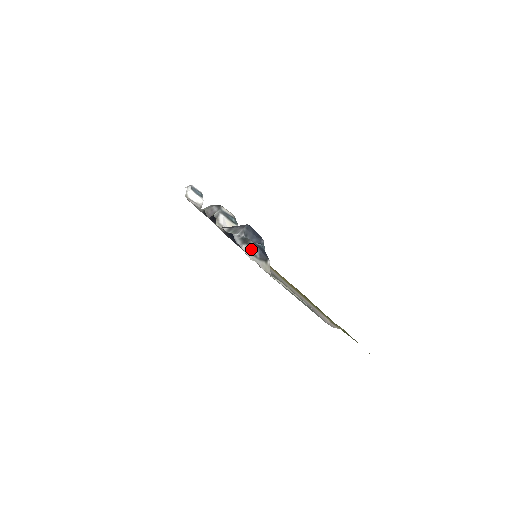
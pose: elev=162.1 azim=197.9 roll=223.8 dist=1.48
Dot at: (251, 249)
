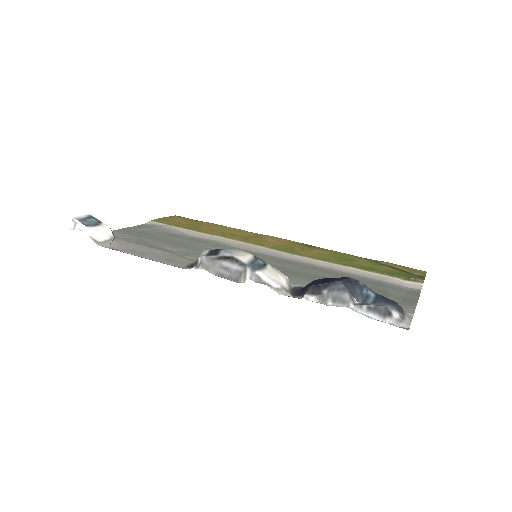
Dot at: (396, 316)
